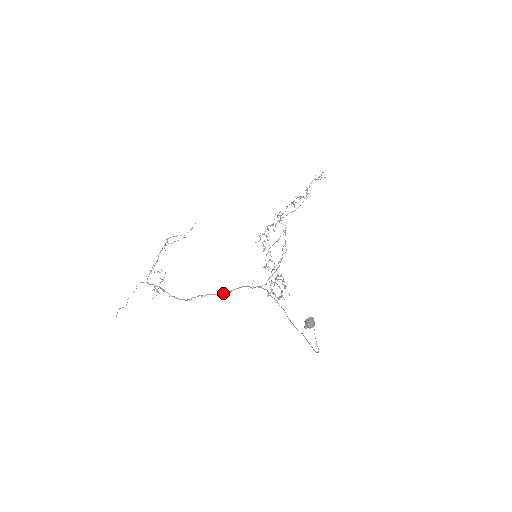
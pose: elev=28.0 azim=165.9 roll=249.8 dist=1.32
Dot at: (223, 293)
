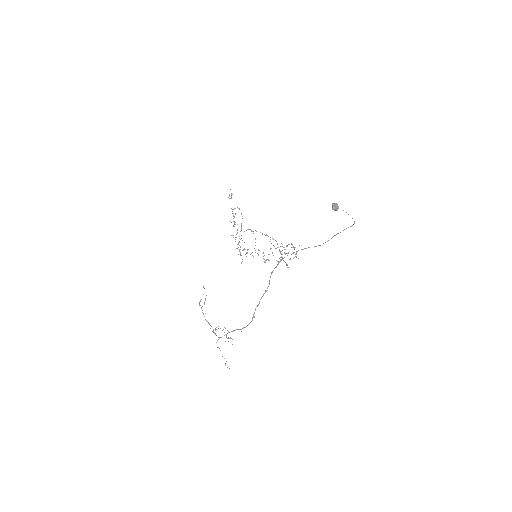
Dot at: occluded
